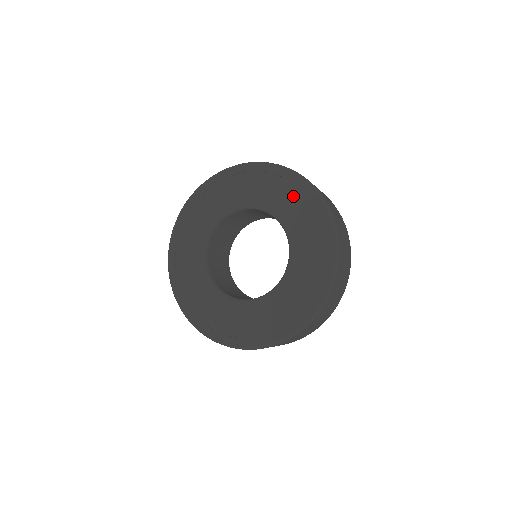
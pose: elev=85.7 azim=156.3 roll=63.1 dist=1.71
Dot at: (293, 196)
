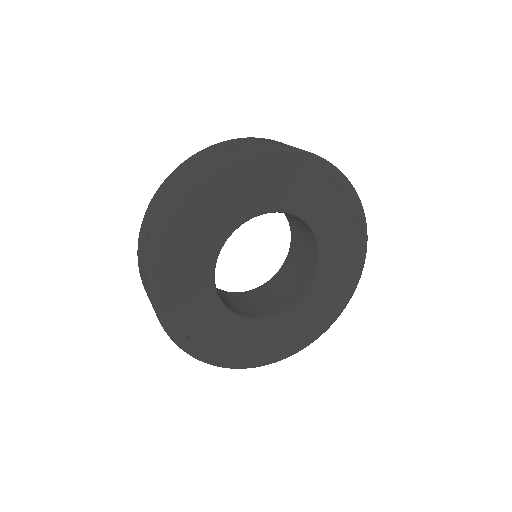
Dot at: (304, 180)
